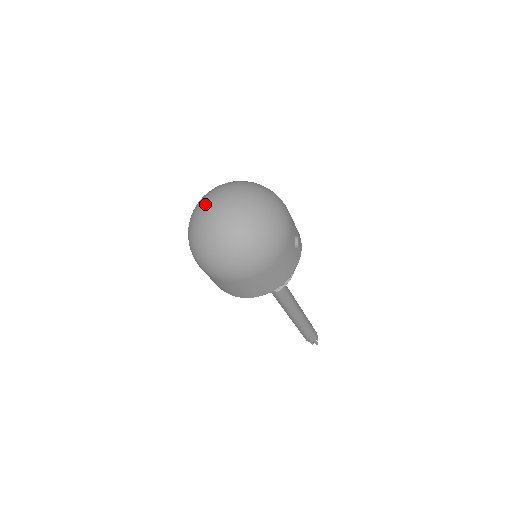
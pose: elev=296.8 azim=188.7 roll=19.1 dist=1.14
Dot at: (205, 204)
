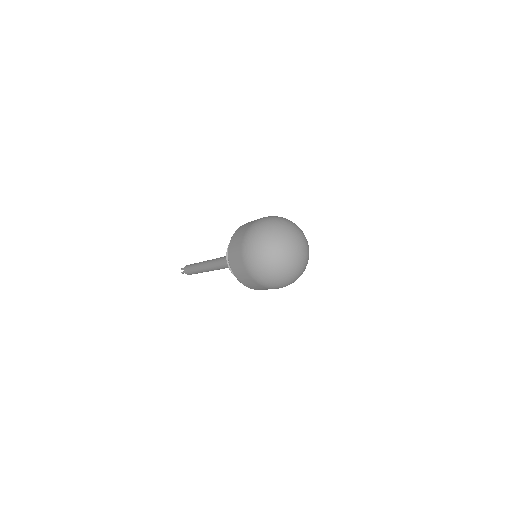
Dot at: (282, 245)
